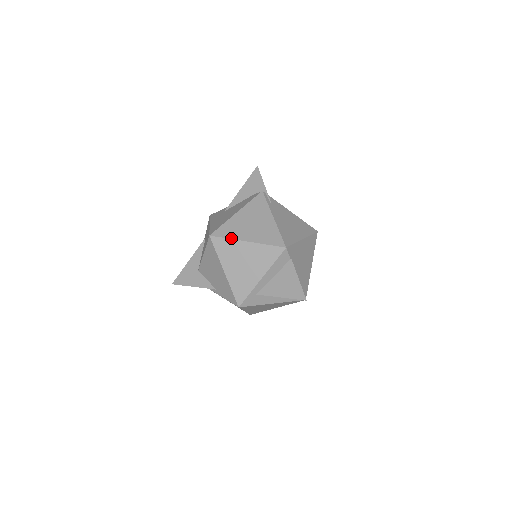
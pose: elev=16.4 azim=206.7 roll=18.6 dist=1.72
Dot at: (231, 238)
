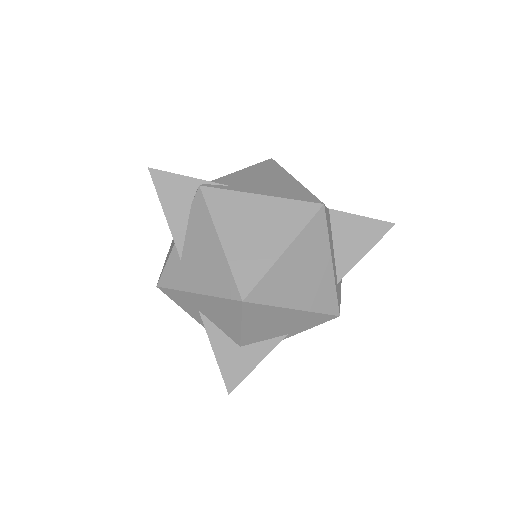
Dot at: (266, 271)
